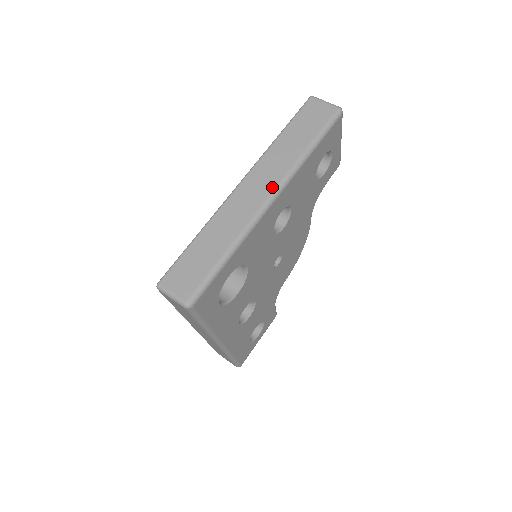
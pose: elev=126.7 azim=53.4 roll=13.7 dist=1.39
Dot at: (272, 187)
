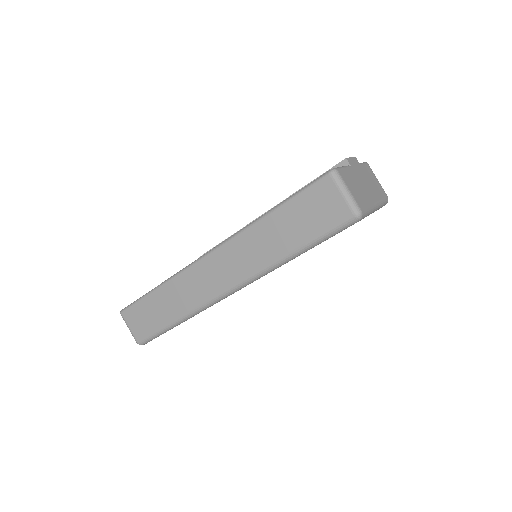
Dot at: (234, 281)
